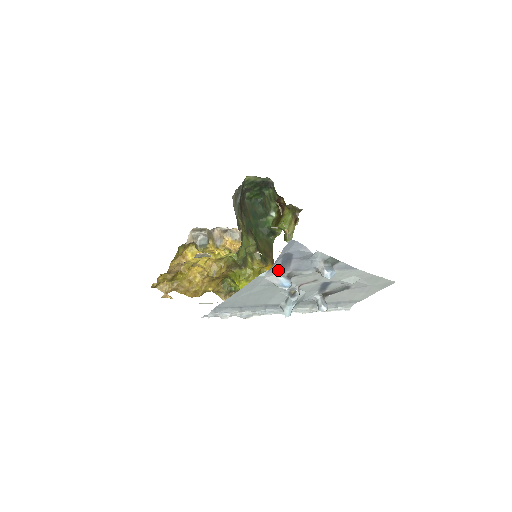
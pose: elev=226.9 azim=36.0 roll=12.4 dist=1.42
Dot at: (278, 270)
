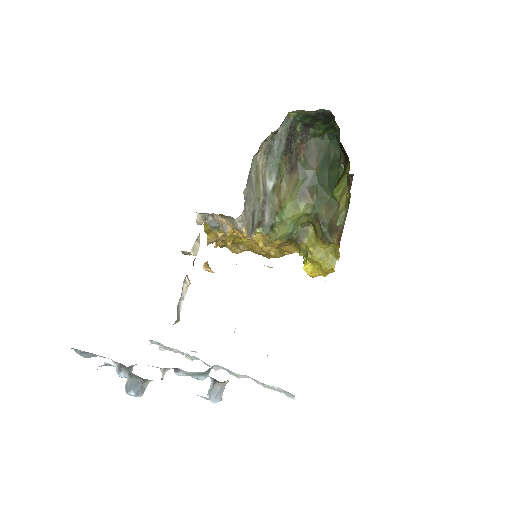
Dot at: occluded
